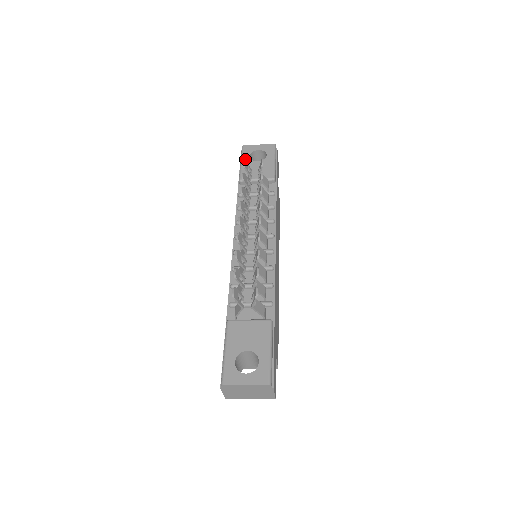
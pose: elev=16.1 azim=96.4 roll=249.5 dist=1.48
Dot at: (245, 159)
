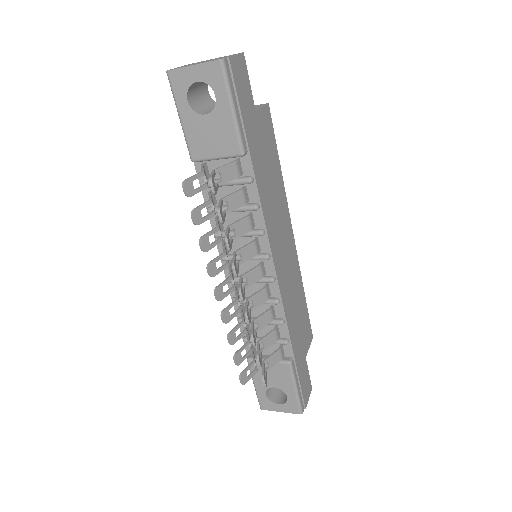
Dot at: (183, 110)
